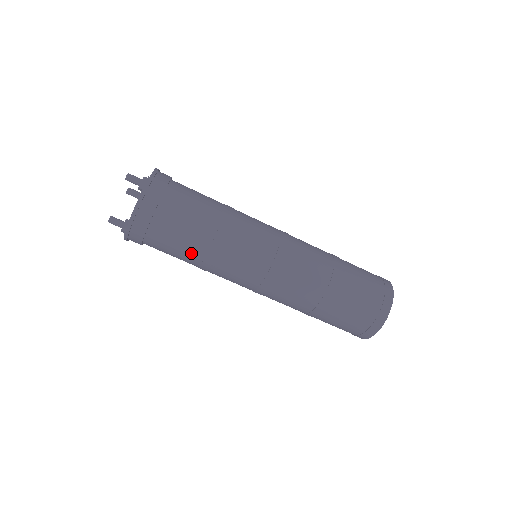
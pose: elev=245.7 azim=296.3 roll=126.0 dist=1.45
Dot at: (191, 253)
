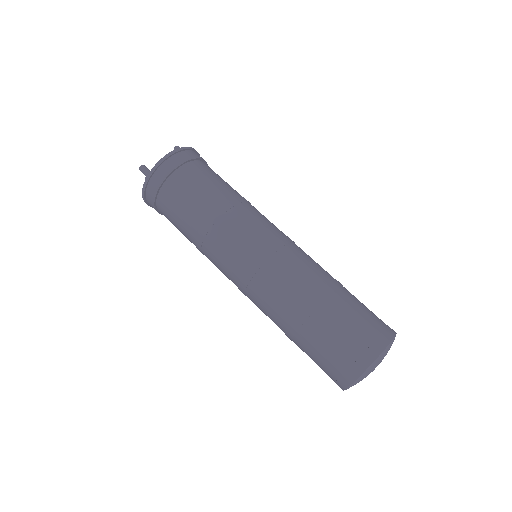
Dot at: (203, 204)
